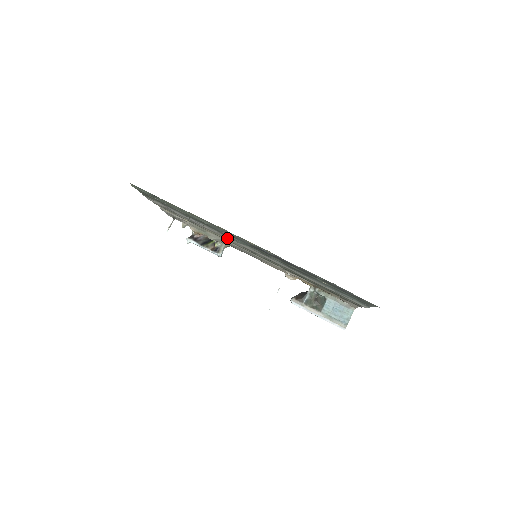
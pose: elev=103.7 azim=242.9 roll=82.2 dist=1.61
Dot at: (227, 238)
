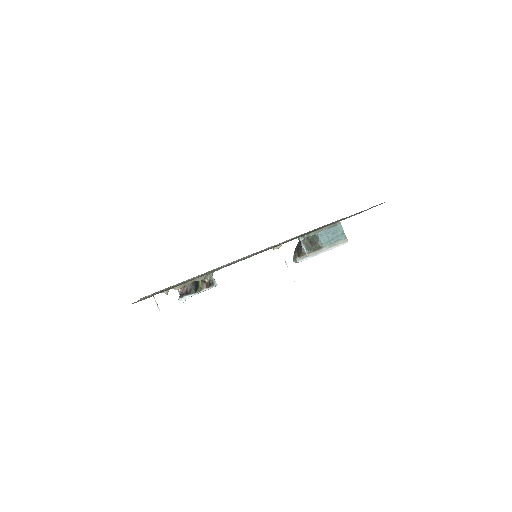
Dot at: (229, 265)
